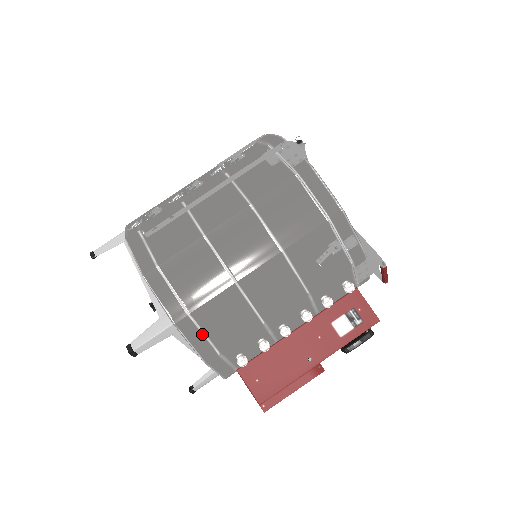
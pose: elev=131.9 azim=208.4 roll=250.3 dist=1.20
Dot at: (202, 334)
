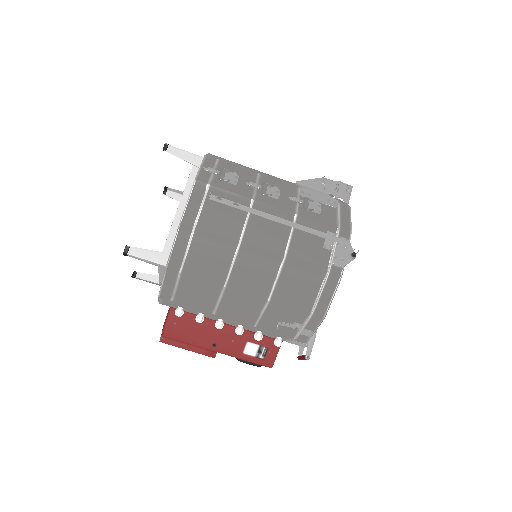
Dot at: (175, 286)
